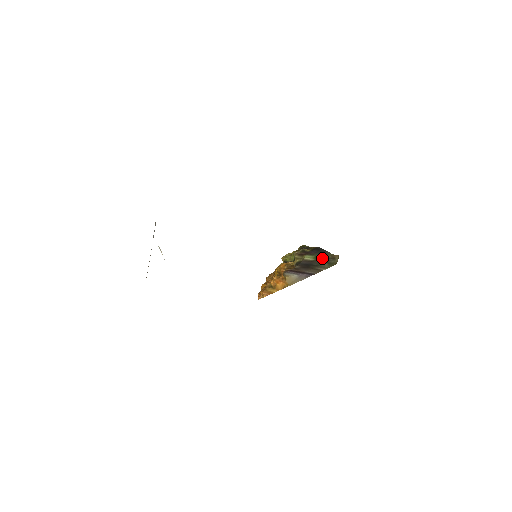
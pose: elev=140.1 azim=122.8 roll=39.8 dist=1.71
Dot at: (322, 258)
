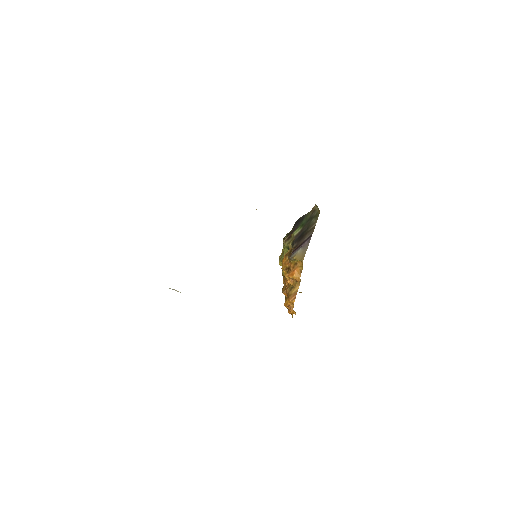
Dot at: (306, 221)
